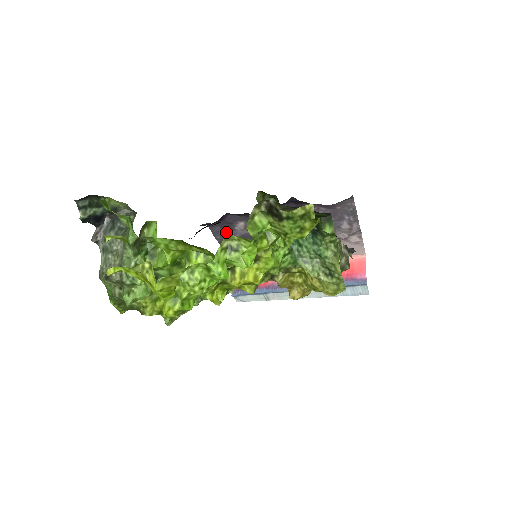
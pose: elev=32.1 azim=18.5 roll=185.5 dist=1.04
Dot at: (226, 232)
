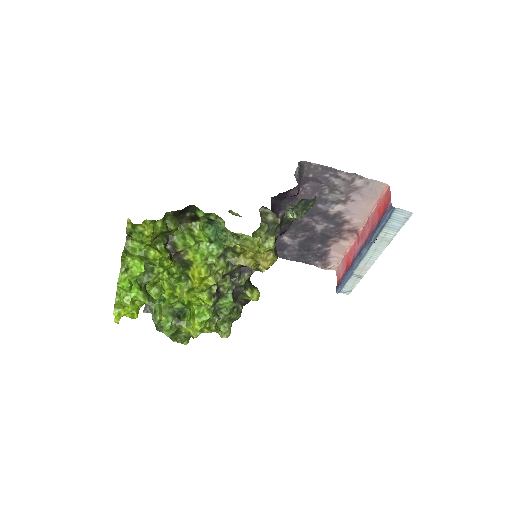
Dot at: (288, 251)
